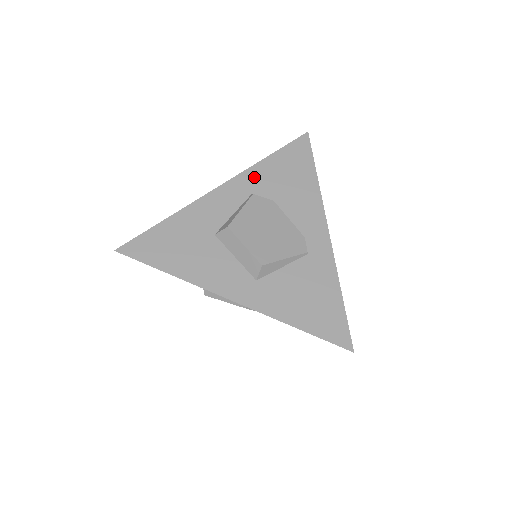
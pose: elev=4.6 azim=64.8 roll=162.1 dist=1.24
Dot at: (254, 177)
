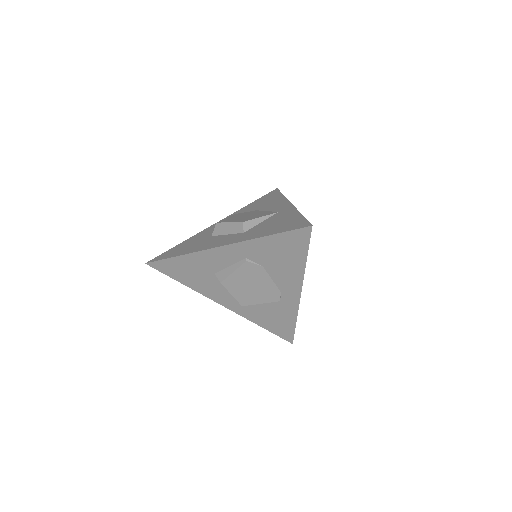
Dot at: (250, 248)
